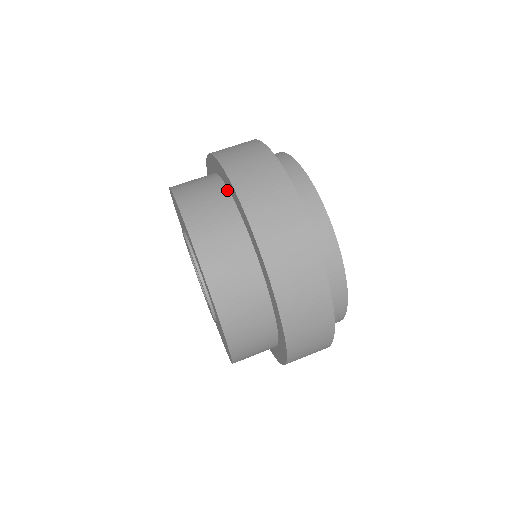
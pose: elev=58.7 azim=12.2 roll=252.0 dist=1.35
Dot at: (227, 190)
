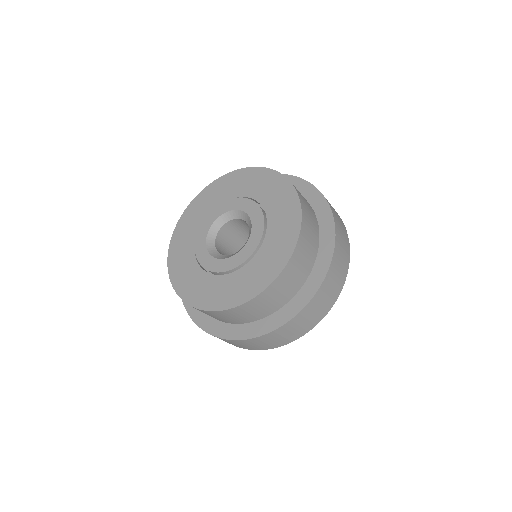
Dot at: (311, 206)
